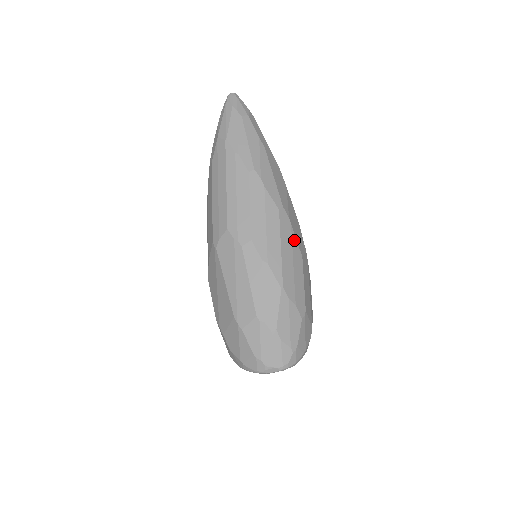
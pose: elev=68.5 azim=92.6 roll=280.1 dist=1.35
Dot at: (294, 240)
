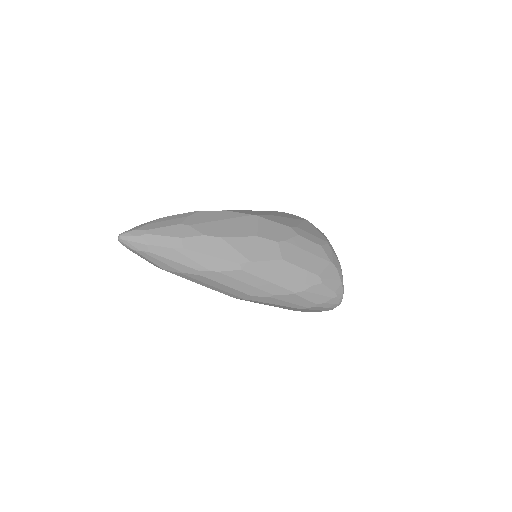
Dot at: (268, 264)
